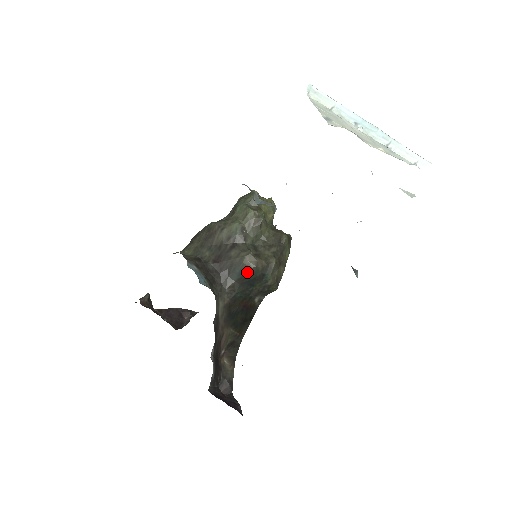
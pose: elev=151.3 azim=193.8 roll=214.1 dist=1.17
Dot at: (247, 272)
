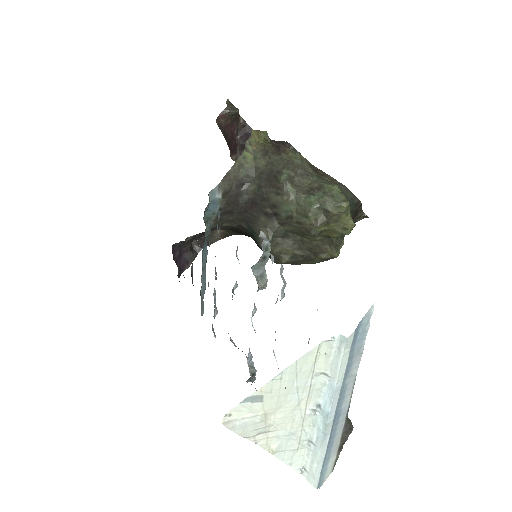
Dot at: (256, 241)
